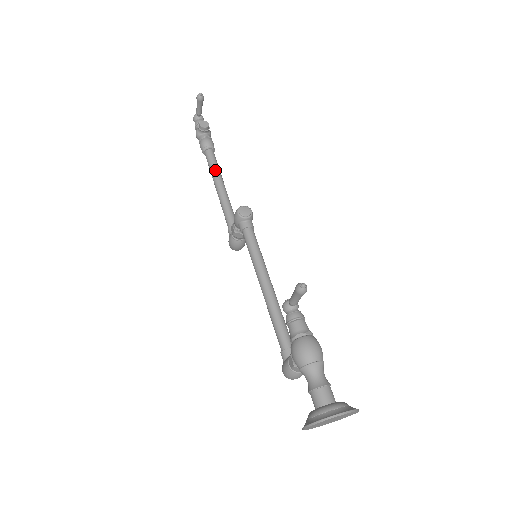
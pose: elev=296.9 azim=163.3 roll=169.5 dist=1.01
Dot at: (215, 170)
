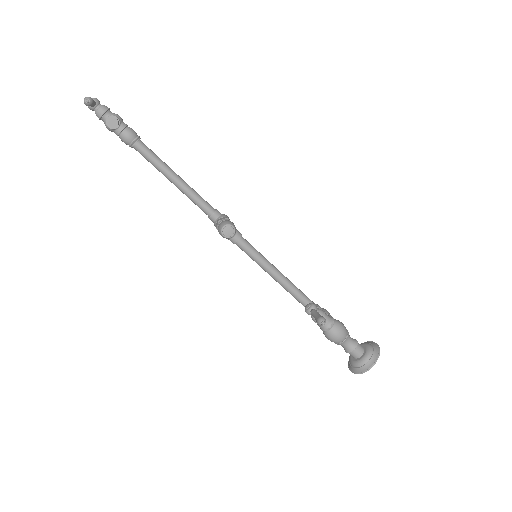
Dot at: (159, 166)
